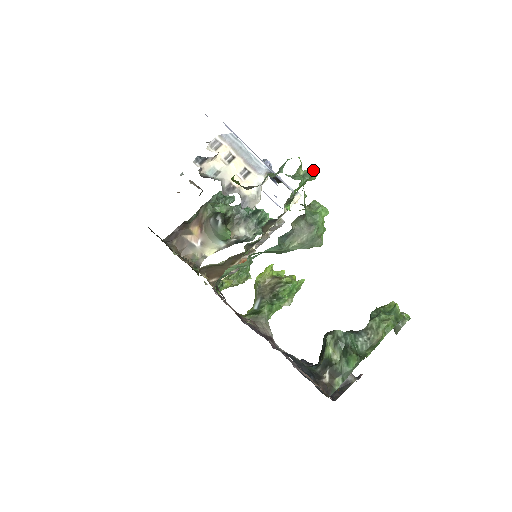
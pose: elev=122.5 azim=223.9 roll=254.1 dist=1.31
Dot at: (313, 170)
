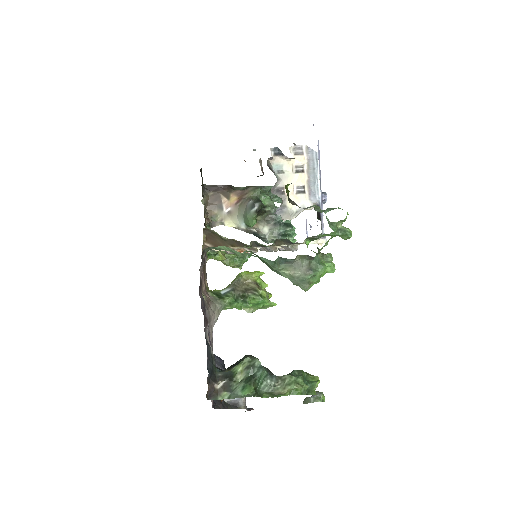
Dot at: (350, 232)
